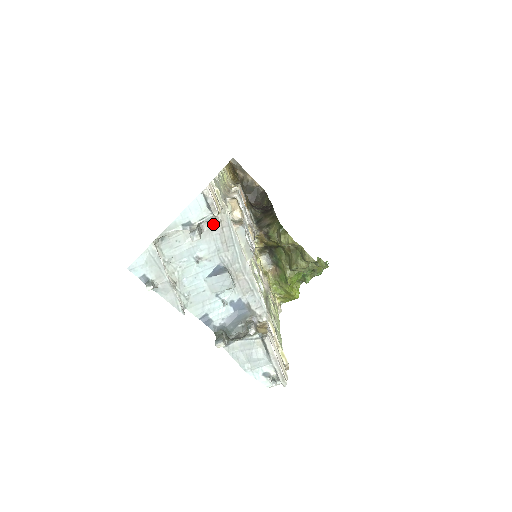
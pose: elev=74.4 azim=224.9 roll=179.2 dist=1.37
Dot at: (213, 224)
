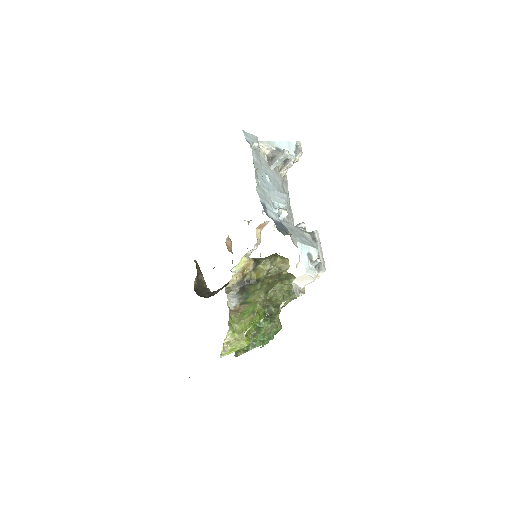
Dot at: (292, 162)
